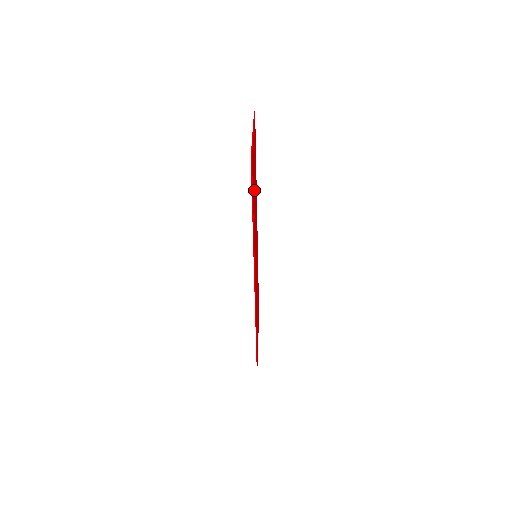
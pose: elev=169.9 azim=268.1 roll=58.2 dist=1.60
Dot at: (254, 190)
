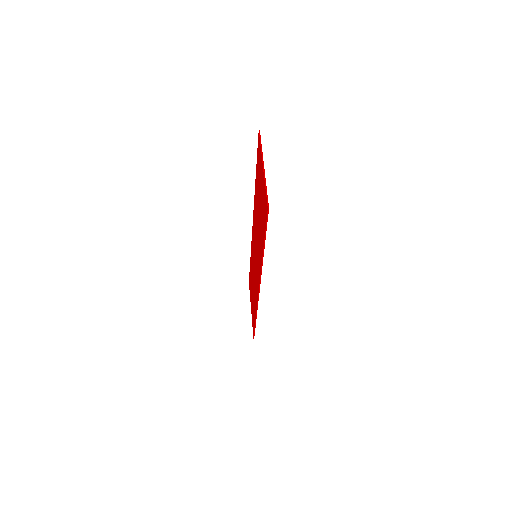
Dot at: occluded
